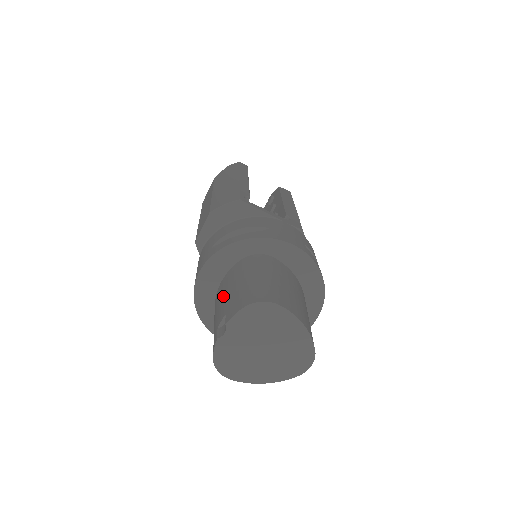
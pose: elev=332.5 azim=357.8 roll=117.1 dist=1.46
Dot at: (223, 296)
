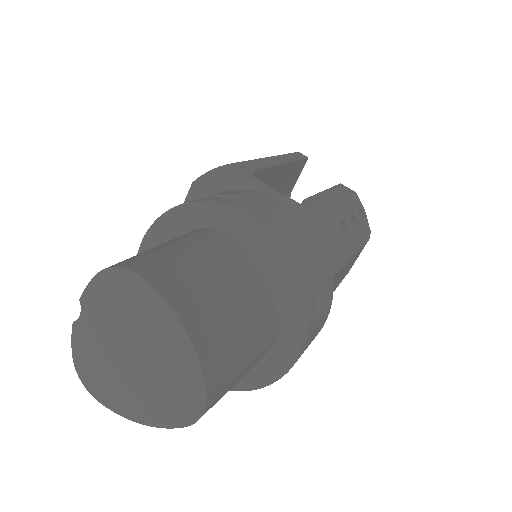
Dot at: occluded
